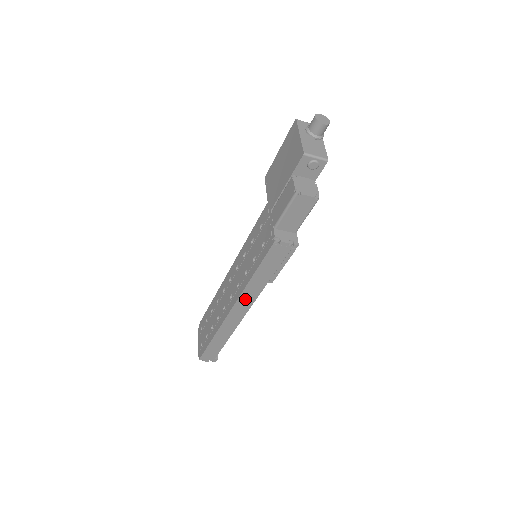
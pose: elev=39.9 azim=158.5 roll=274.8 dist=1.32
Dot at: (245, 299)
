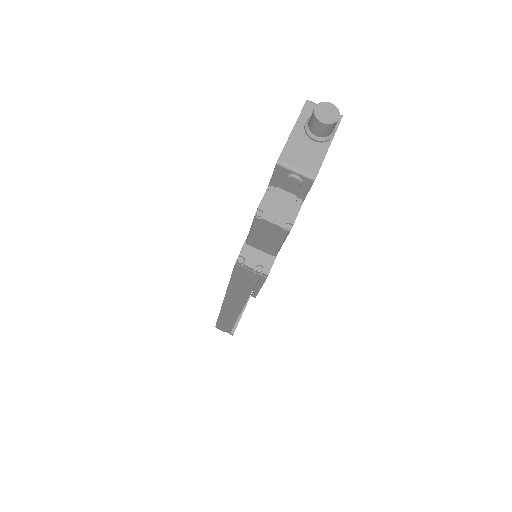
Dot at: (233, 300)
